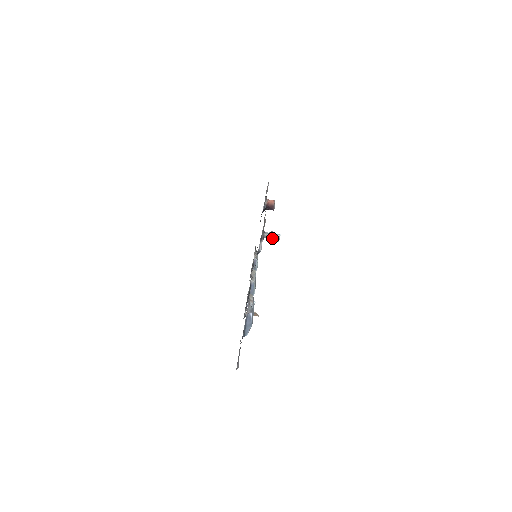
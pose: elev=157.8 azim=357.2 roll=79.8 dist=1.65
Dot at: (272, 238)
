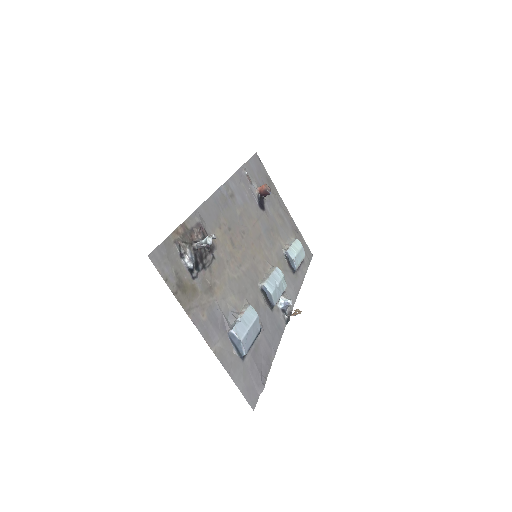
Dot at: (199, 245)
